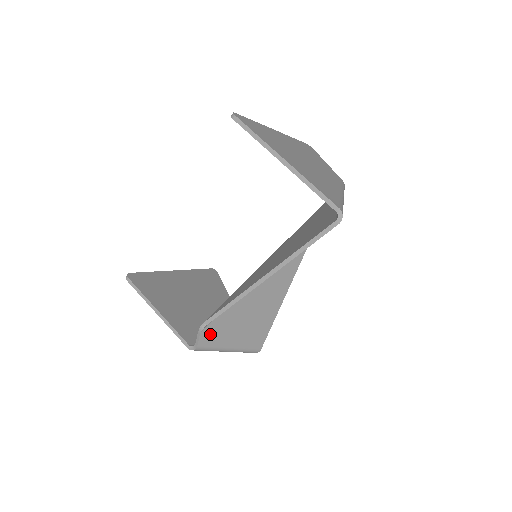
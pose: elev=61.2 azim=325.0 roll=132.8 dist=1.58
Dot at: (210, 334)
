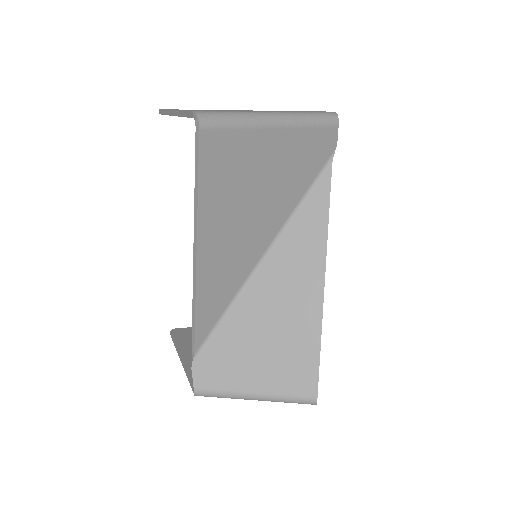
Dot at: (208, 369)
